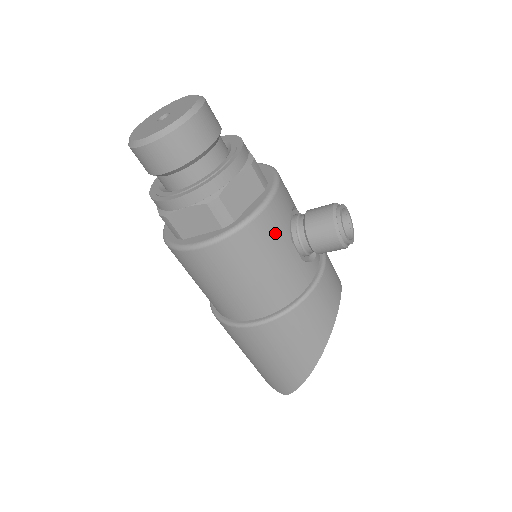
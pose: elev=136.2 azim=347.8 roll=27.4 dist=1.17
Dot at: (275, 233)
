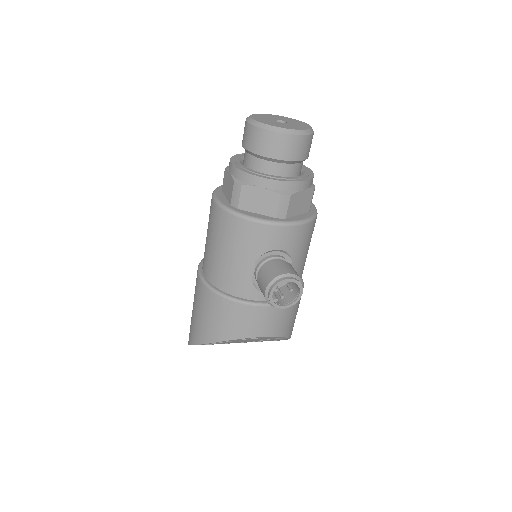
Dot at: (248, 242)
